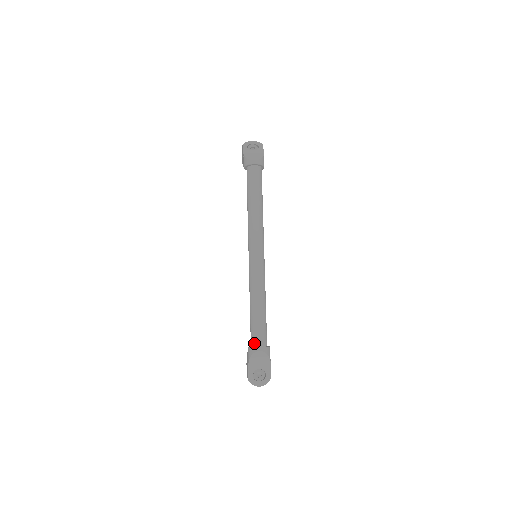
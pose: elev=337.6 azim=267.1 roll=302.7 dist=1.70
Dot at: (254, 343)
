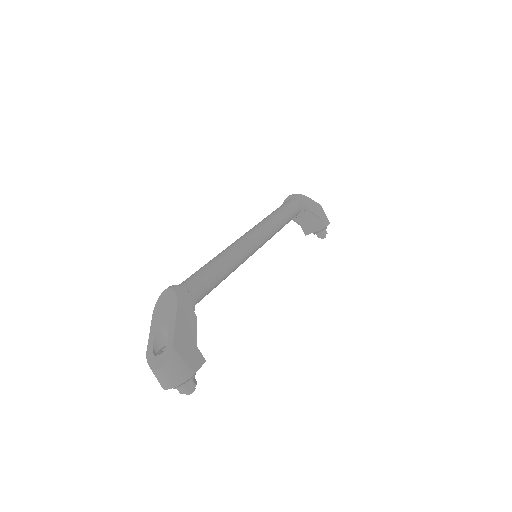
Dot at: occluded
